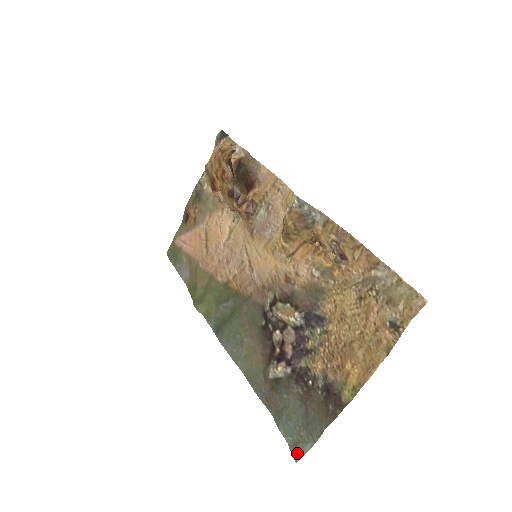
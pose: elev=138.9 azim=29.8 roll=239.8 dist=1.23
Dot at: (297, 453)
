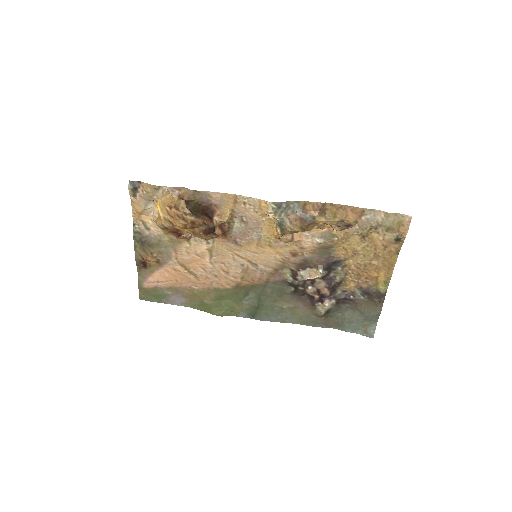
Dot at: (370, 334)
